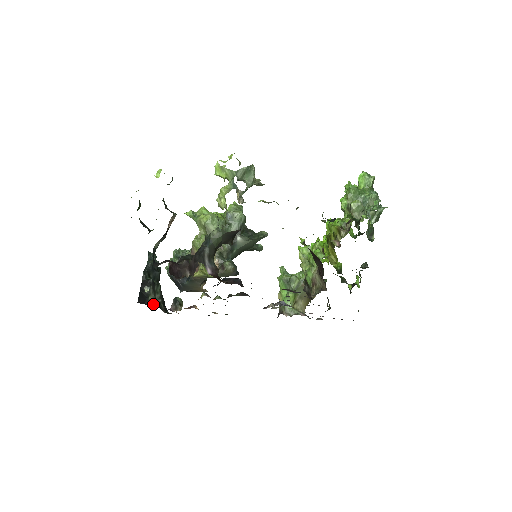
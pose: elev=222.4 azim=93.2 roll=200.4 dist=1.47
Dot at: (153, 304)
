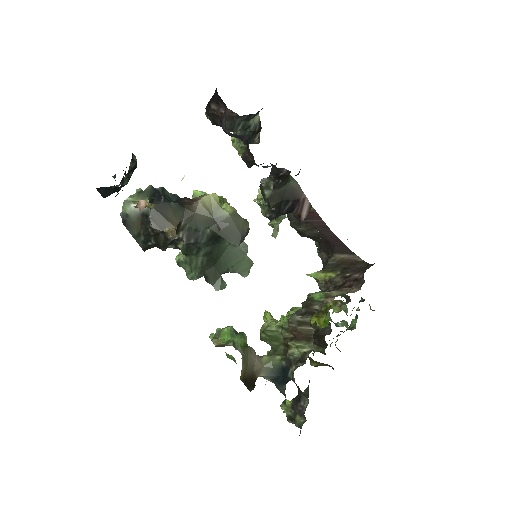
Dot at: occluded
